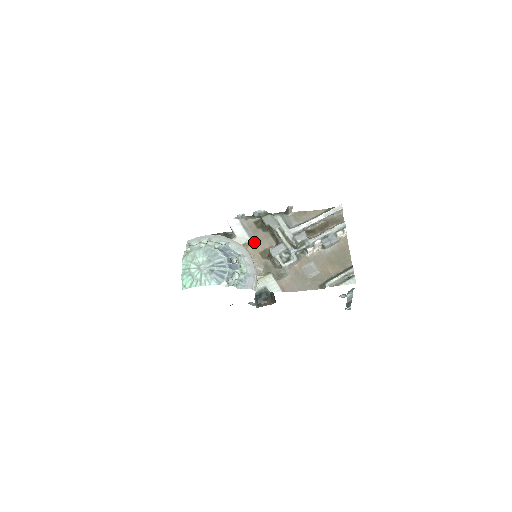
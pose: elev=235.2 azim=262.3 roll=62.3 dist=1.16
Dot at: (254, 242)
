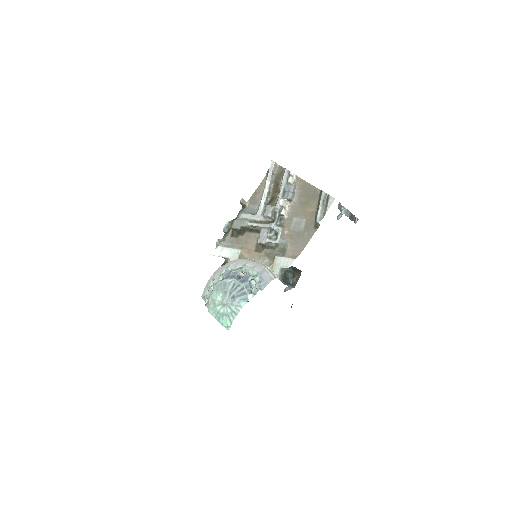
Dot at: (244, 249)
